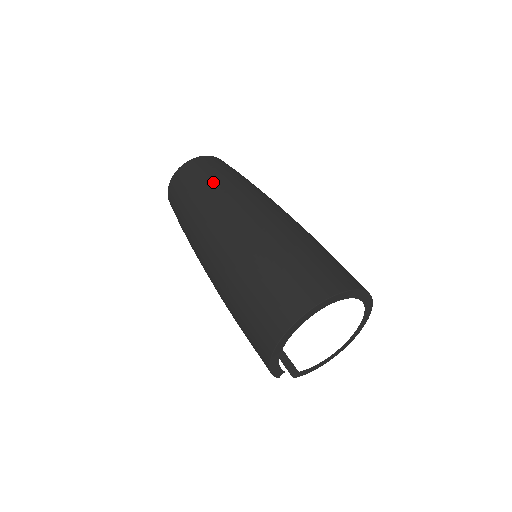
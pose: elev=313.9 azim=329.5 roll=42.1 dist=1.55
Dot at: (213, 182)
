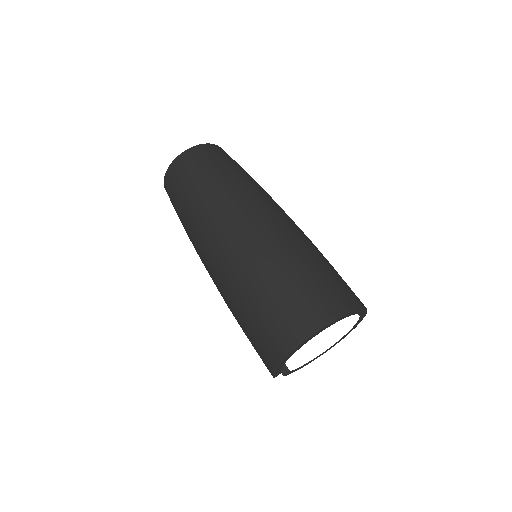
Dot at: (222, 177)
